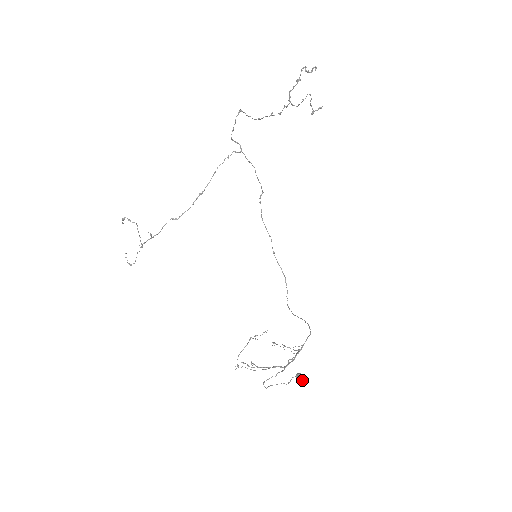
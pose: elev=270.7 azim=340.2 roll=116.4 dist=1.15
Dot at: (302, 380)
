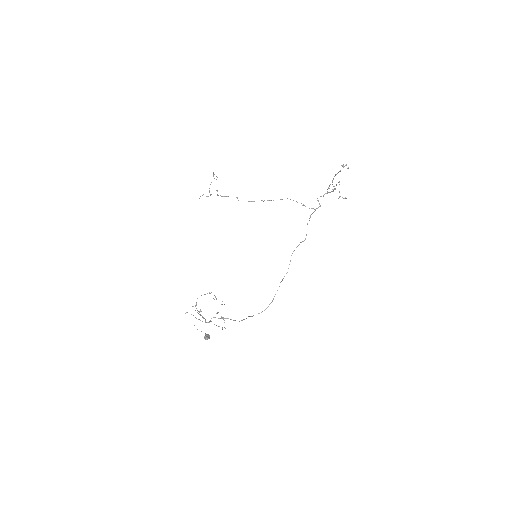
Dot at: (205, 337)
